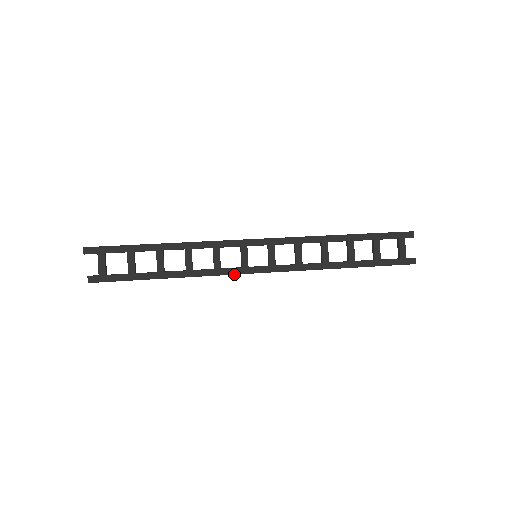
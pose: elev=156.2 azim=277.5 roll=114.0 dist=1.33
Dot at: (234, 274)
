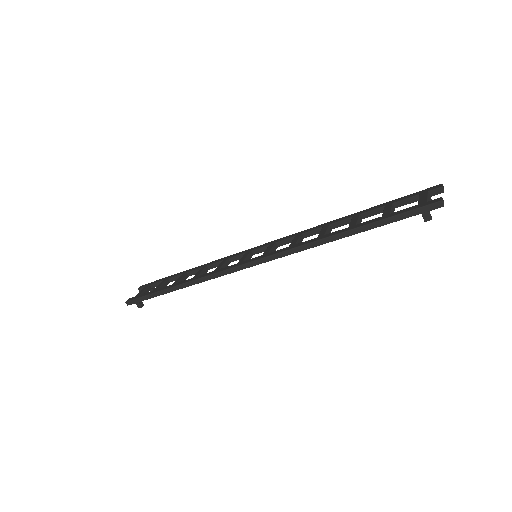
Dot at: (228, 269)
